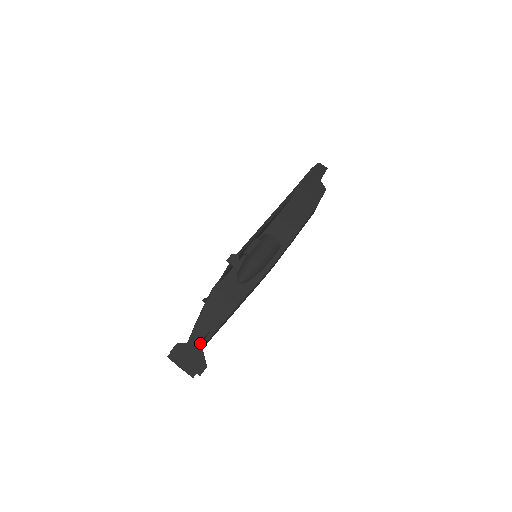
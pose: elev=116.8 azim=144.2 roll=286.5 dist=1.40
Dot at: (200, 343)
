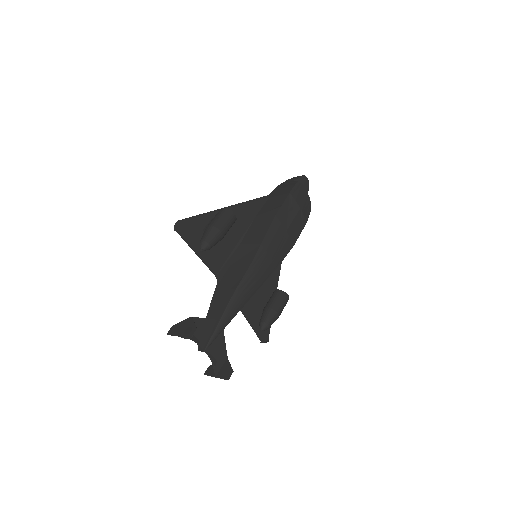
Dot at: (191, 317)
